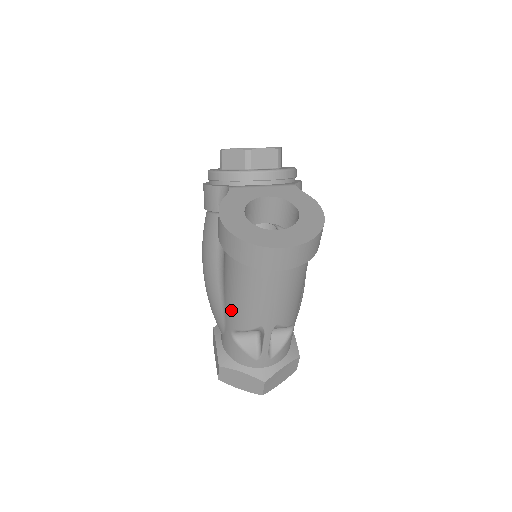
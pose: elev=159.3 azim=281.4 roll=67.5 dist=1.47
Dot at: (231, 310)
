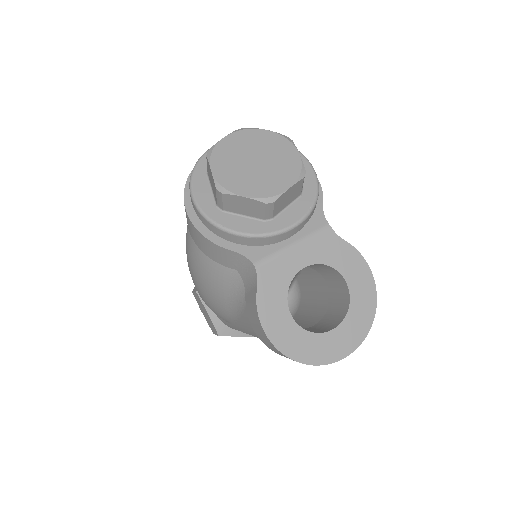
Dot at: occluded
